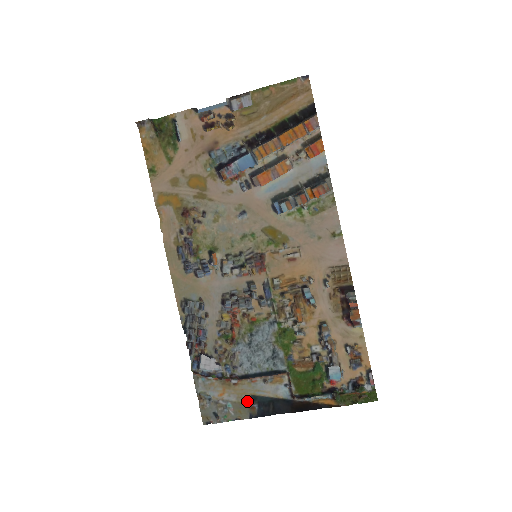
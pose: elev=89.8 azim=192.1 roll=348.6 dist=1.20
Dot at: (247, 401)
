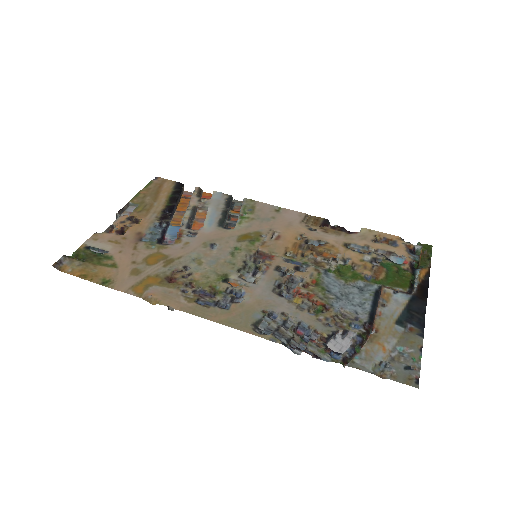
Dot at: (401, 330)
